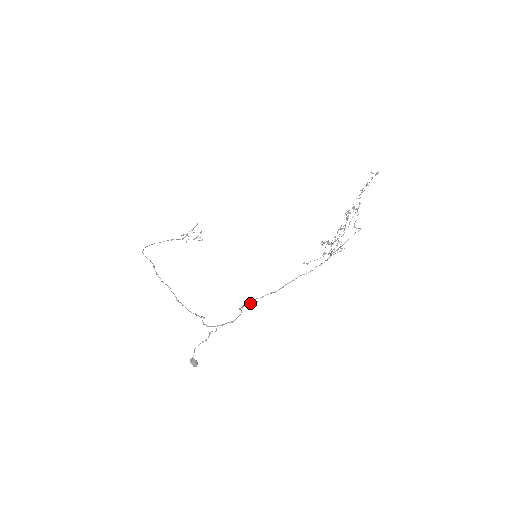
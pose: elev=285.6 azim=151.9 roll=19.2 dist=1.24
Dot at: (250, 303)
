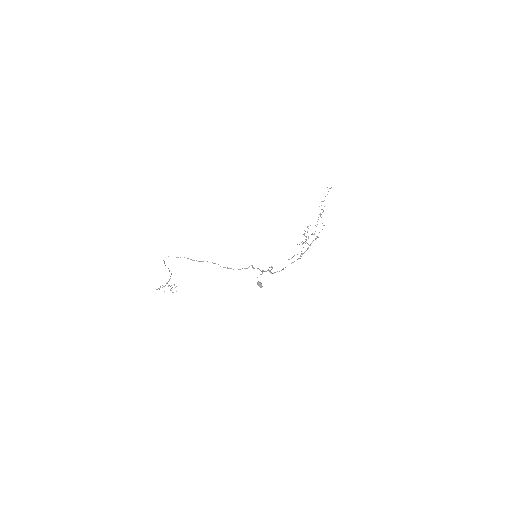
Dot at: (270, 271)
